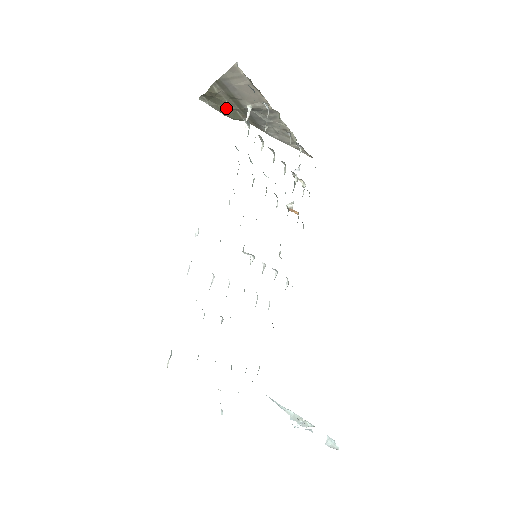
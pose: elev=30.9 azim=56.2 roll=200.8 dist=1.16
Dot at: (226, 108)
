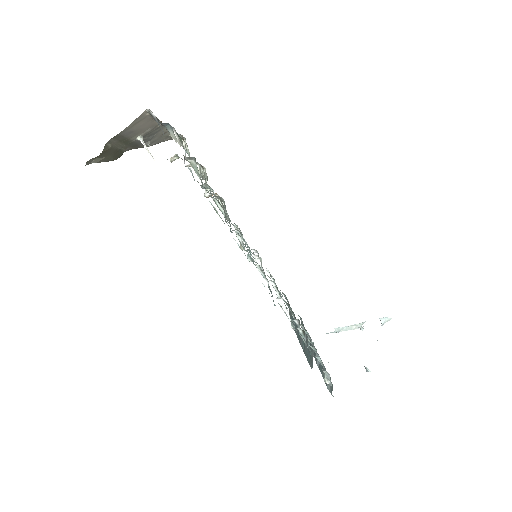
Dot at: (173, 160)
